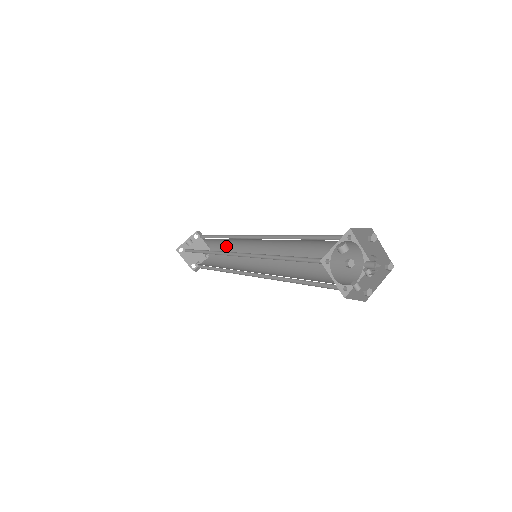
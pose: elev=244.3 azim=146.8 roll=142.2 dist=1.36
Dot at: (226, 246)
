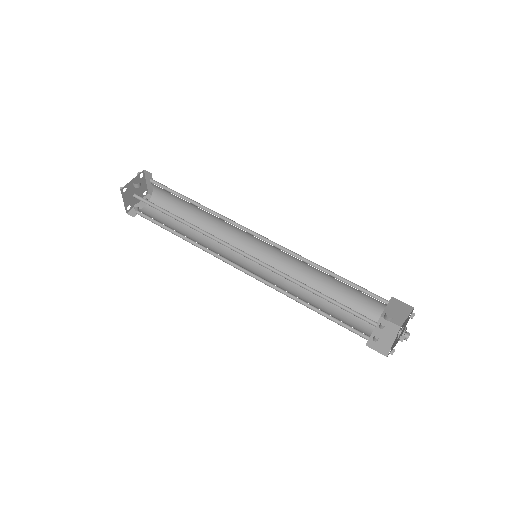
Dot at: (190, 208)
